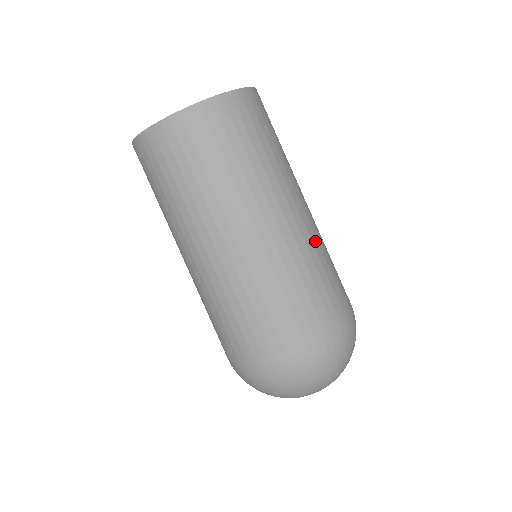
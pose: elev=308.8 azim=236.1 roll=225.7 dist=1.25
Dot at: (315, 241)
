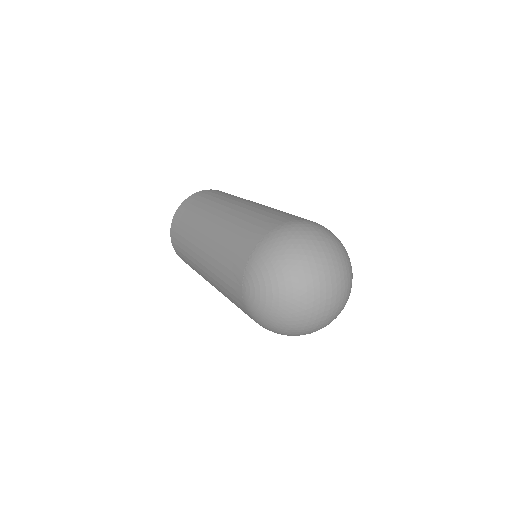
Dot at: occluded
